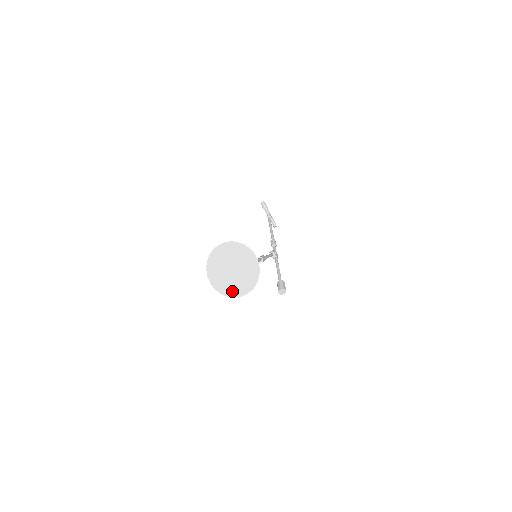
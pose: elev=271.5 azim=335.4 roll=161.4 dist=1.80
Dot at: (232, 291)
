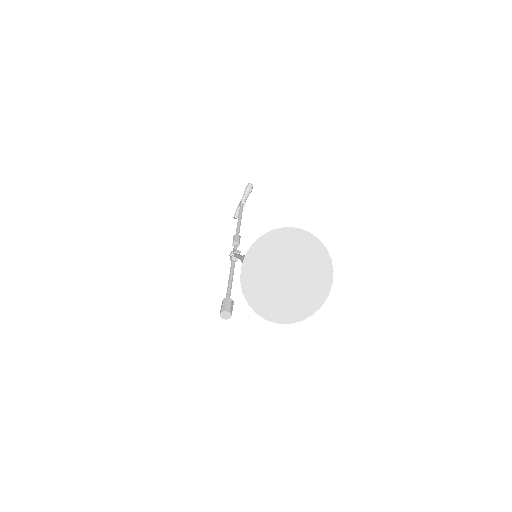
Dot at: (256, 295)
